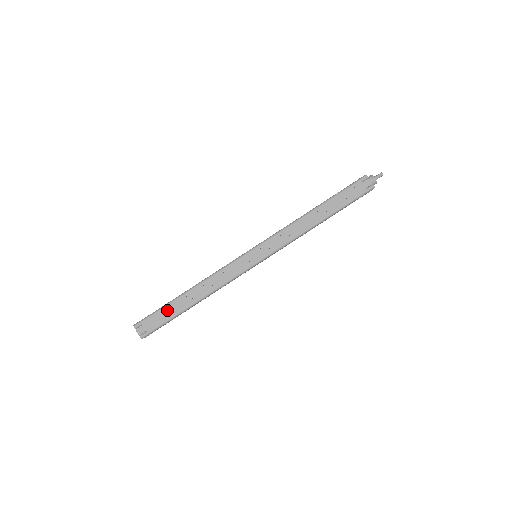
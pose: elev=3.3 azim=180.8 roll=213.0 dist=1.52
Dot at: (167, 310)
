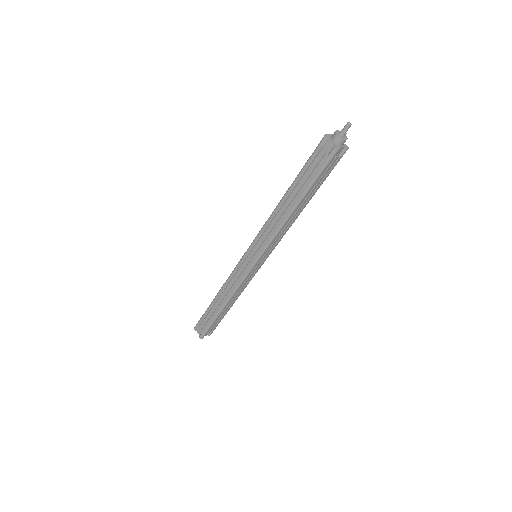
Dot at: (208, 315)
